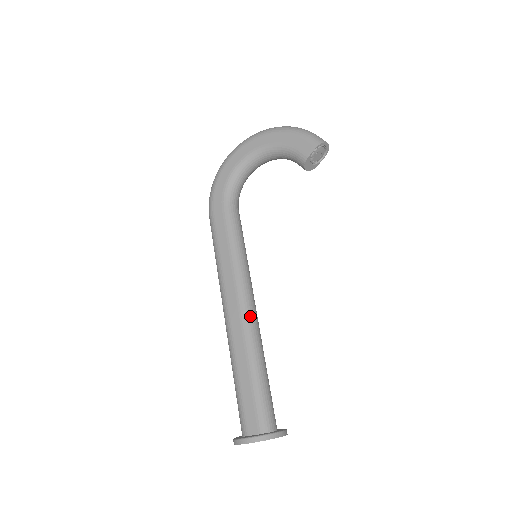
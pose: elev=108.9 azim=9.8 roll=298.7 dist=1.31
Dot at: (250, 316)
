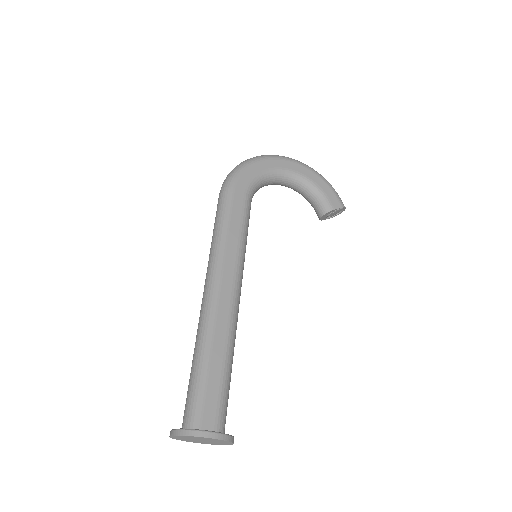
Dot at: (238, 307)
